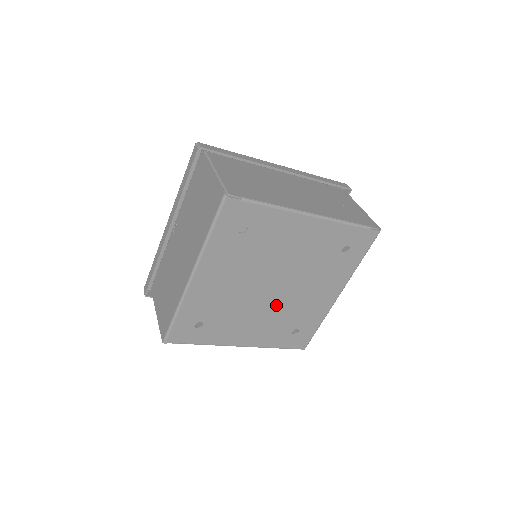
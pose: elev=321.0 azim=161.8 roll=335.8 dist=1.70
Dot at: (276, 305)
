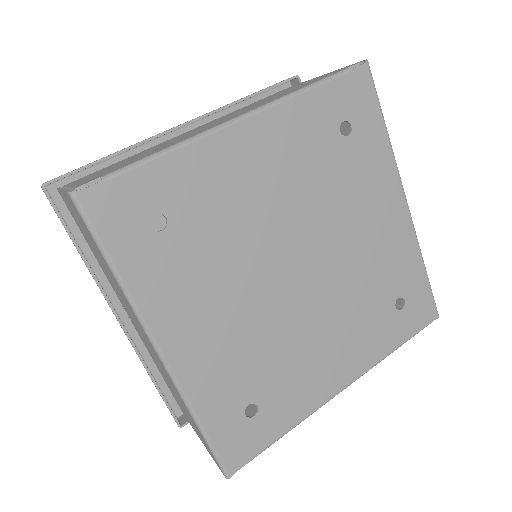
Dot at: (332, 290)
